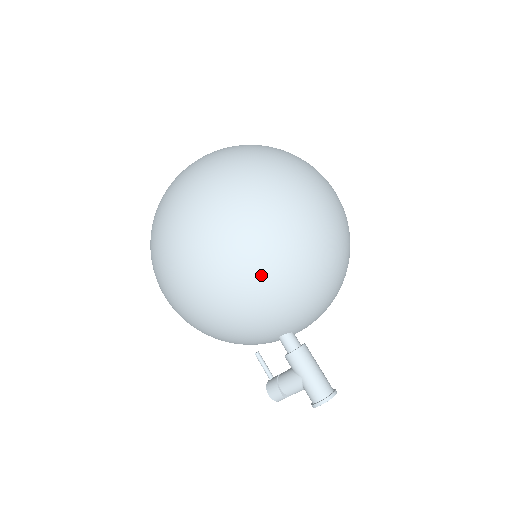
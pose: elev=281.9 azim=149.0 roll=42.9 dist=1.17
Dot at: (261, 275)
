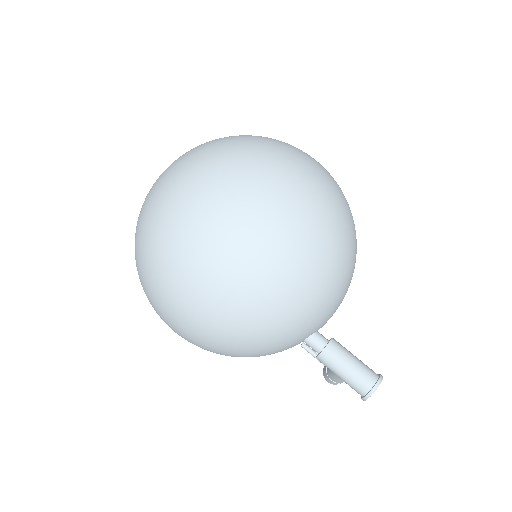
Dot at: (228, 328)
